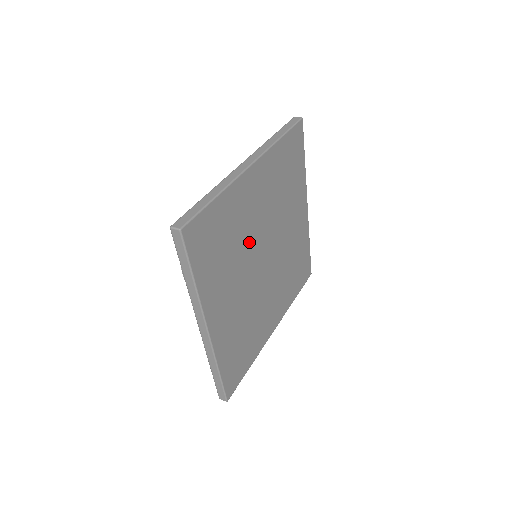
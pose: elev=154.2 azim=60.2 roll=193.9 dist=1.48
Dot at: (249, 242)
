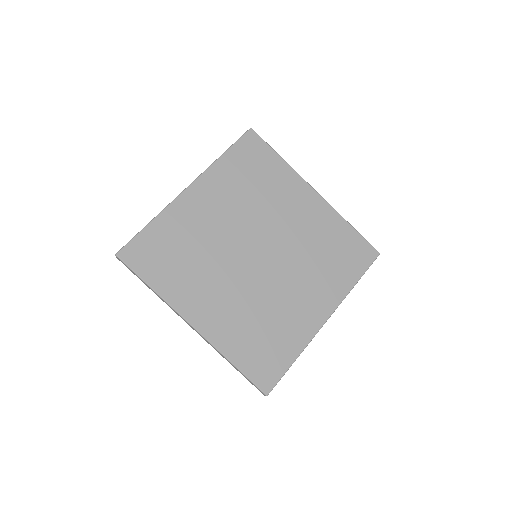
Dot at: (265, 216)
